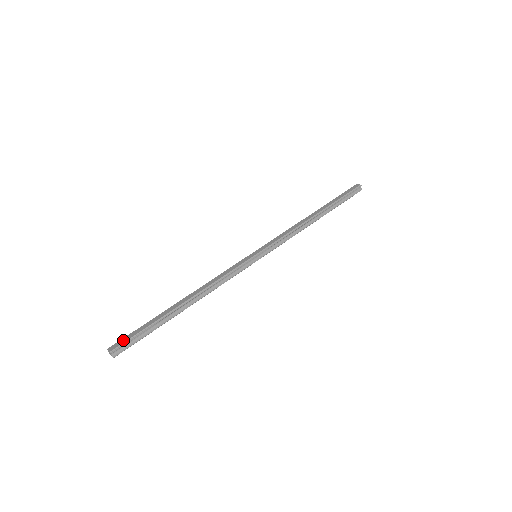
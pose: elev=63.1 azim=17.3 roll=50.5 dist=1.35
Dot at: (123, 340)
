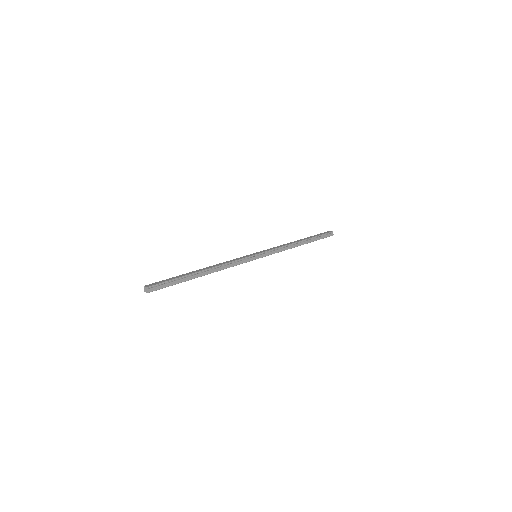
Dot at: (157, 283)
